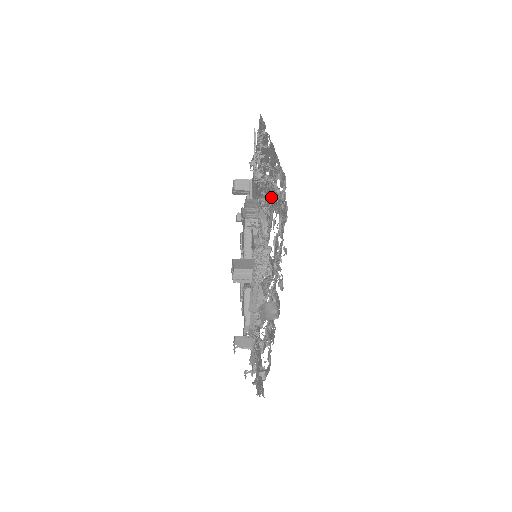
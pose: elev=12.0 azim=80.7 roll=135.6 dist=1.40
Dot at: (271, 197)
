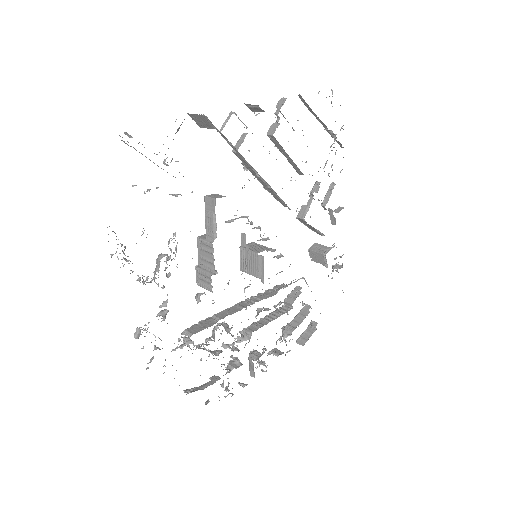
Dot at: occluded
